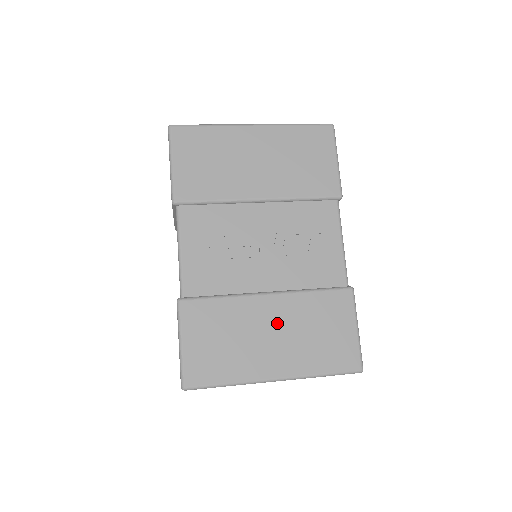
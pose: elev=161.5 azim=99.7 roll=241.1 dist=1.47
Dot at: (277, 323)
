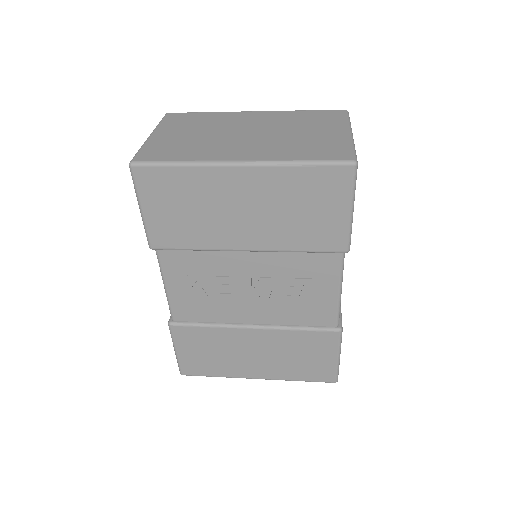
Dot at: (260, 348)
